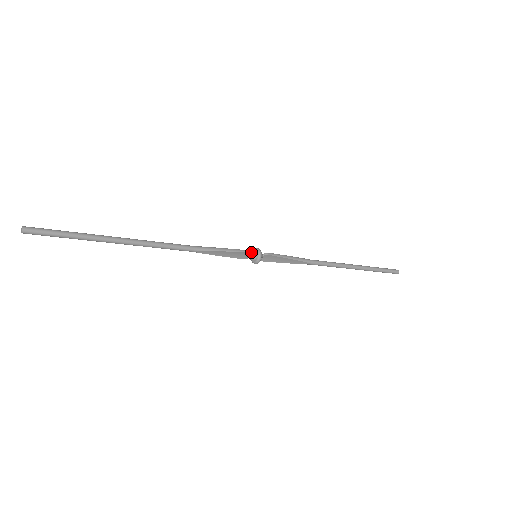
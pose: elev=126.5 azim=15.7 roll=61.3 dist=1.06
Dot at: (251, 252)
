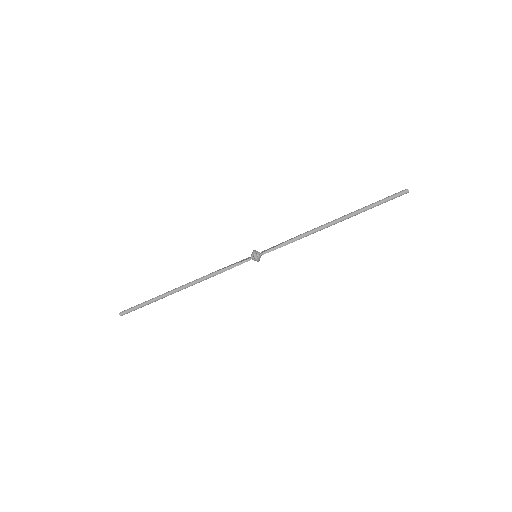
Dot at: (251, 256)
